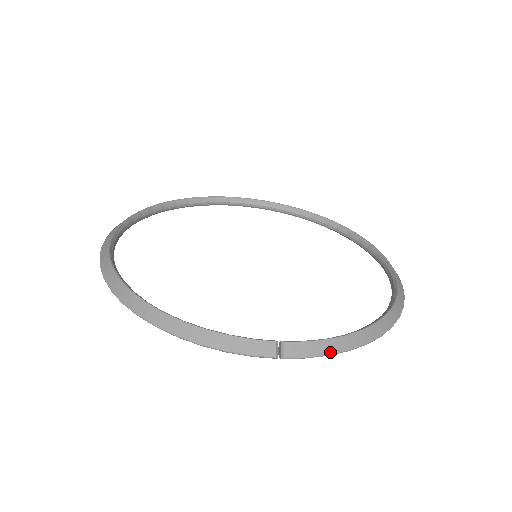
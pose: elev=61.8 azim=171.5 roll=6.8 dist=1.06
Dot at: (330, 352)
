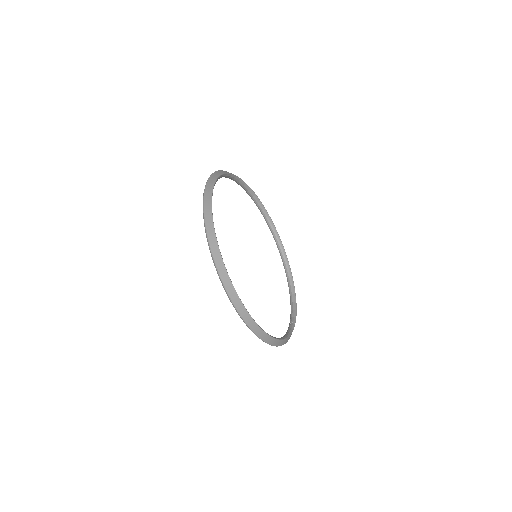
Dot at: occluded
